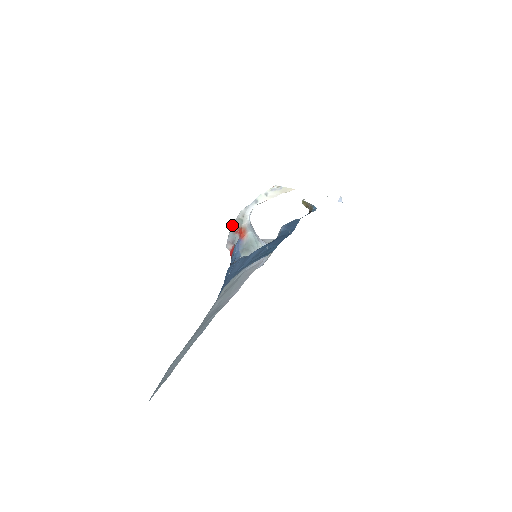
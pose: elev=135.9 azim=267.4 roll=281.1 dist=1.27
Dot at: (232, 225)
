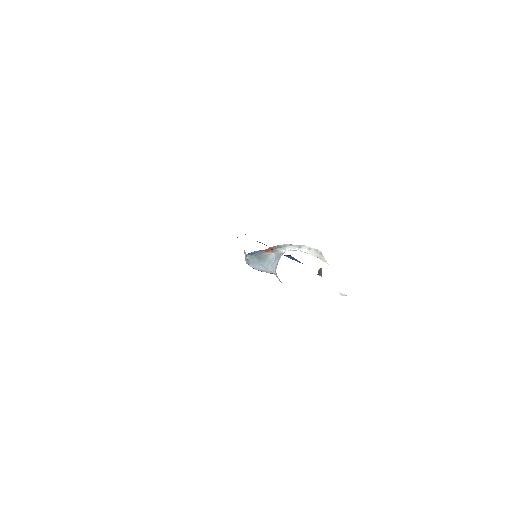
Dot at: occluded
